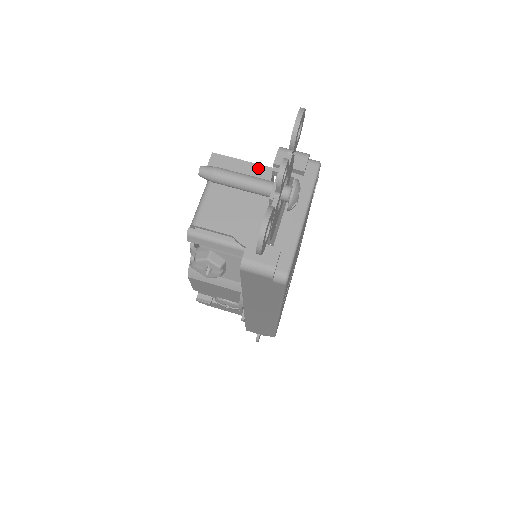
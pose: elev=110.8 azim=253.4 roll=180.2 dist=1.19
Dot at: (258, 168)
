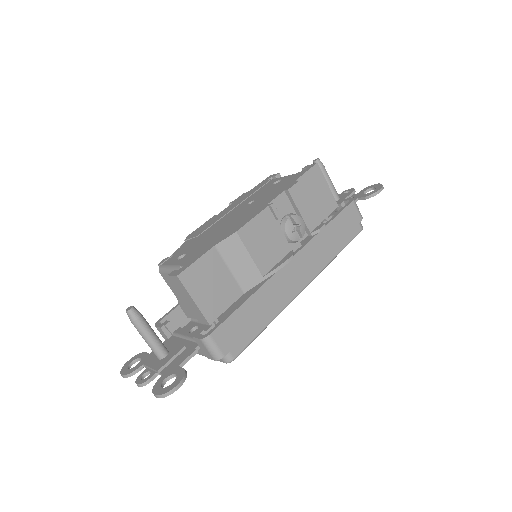
Dot at: (200, 313)
